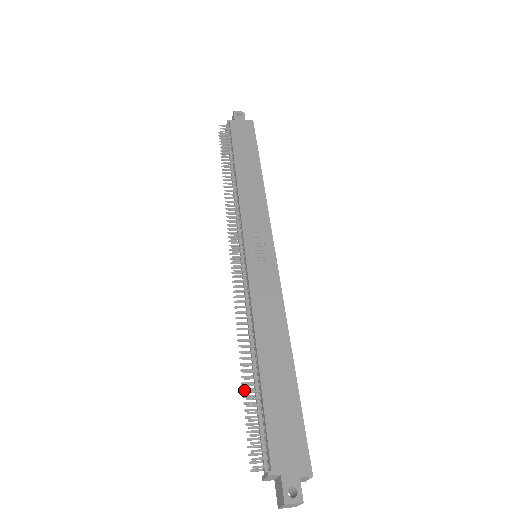
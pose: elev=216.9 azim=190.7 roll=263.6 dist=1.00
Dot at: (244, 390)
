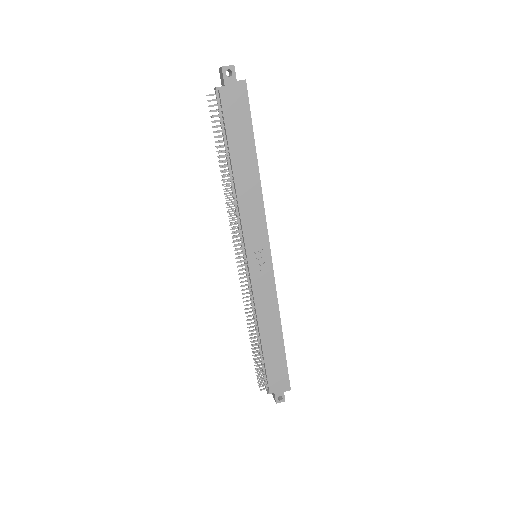
Dot at: occluded
